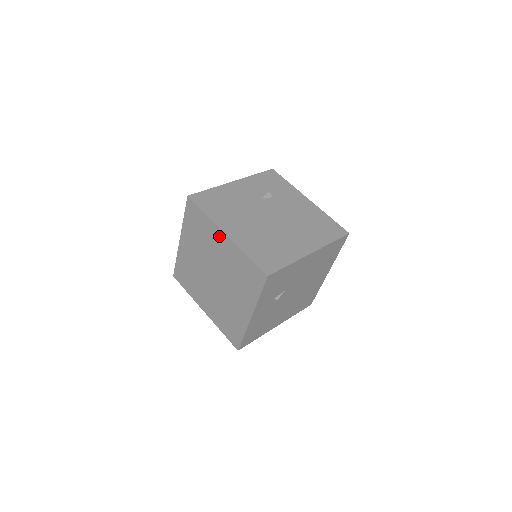
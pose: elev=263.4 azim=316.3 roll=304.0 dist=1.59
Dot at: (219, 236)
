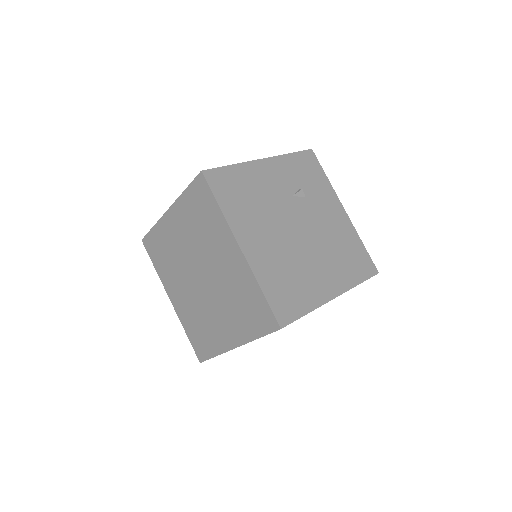
Dot at: (229, 245)
